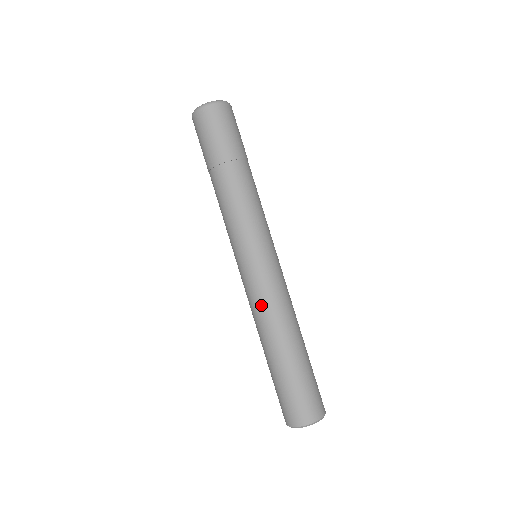
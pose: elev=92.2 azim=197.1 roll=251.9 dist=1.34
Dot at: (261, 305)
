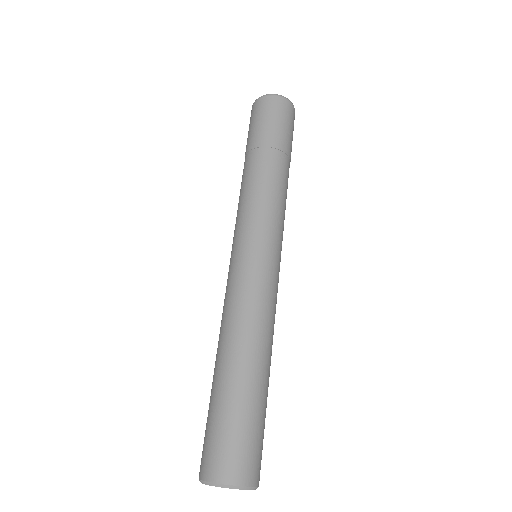
Dot at: (248, 303)
